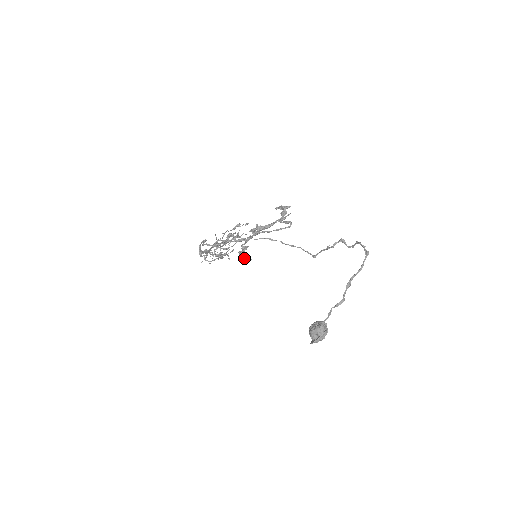
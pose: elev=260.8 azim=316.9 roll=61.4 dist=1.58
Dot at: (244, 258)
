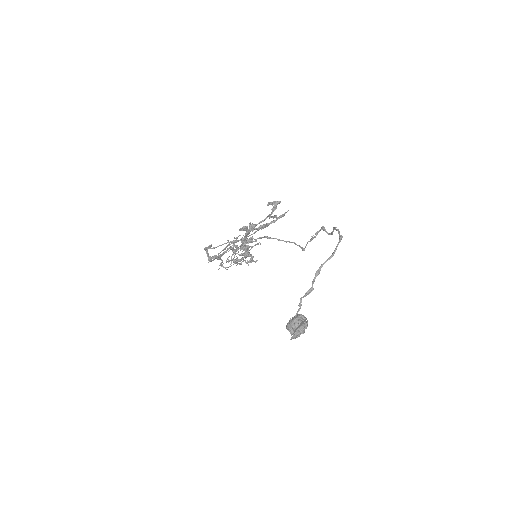
Dot at: (250, 260)
